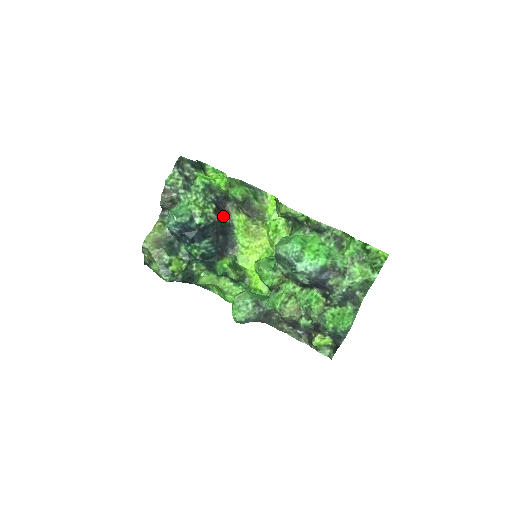
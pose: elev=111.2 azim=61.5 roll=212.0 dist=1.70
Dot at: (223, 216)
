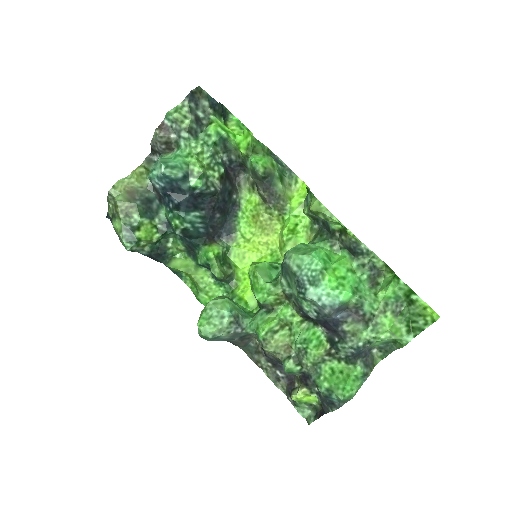
Dot at: (230, 188)
